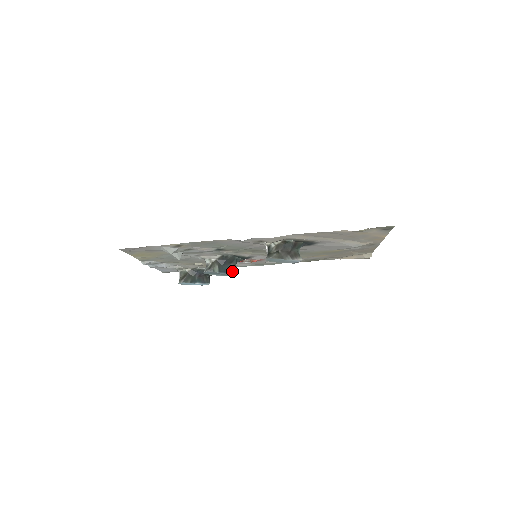
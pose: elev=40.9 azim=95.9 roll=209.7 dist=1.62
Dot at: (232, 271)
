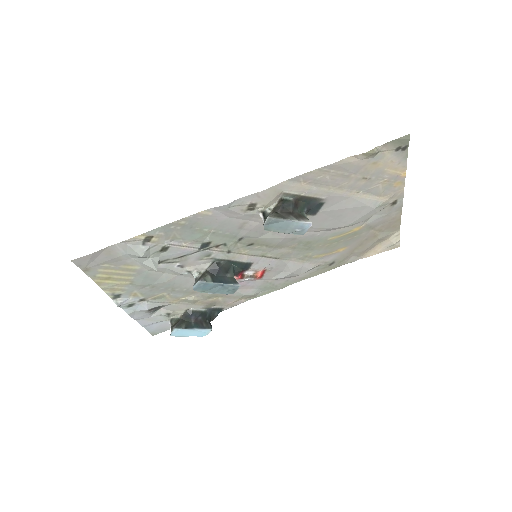
Dot at: (230, 282)
